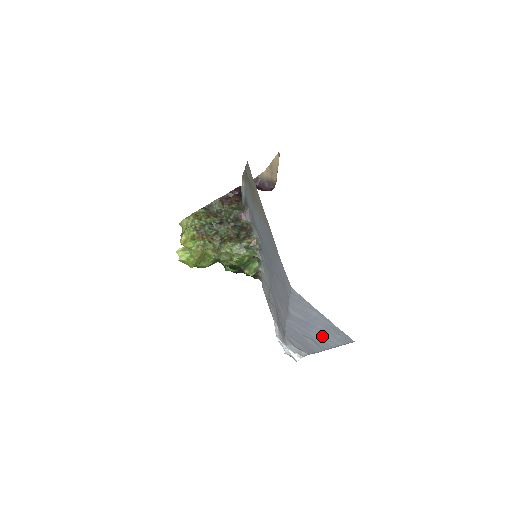
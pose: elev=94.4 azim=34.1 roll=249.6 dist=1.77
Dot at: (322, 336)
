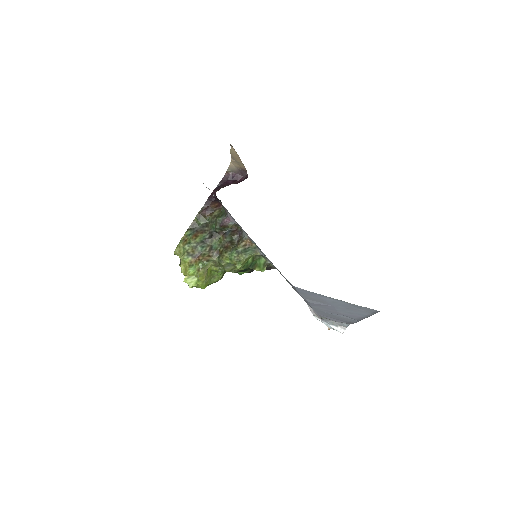
Dot at: (349, 312)
